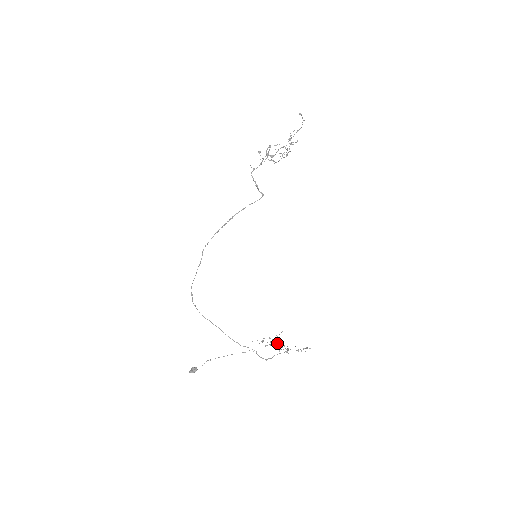
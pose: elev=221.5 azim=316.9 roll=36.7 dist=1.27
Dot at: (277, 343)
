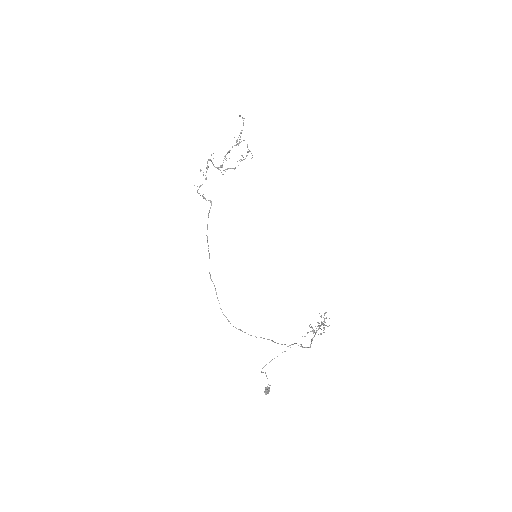
Dot at: (309, 325)
